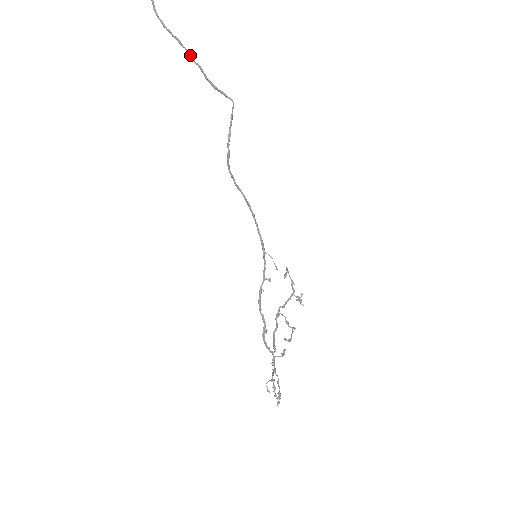
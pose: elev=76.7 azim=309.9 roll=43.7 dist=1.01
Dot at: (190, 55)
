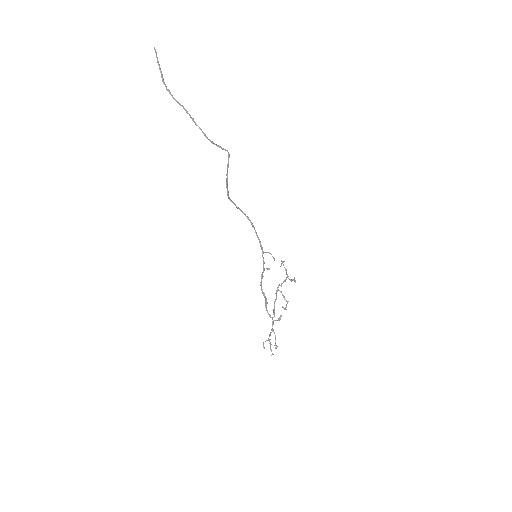
Dot at: (193, 120)
